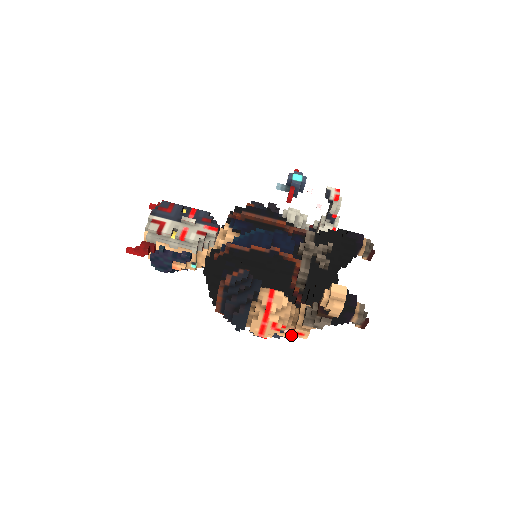
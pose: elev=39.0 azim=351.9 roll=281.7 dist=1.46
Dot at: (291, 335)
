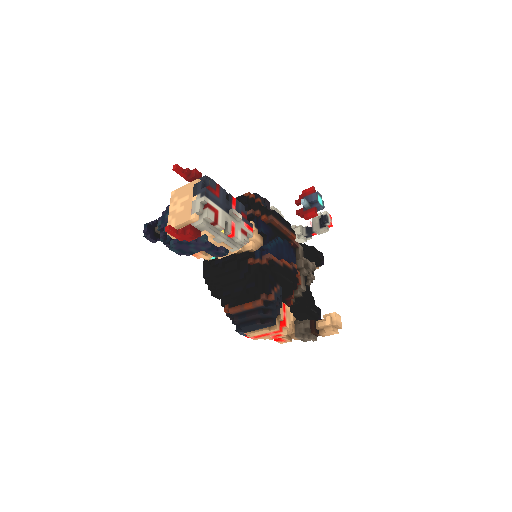
Dot at: occluded
